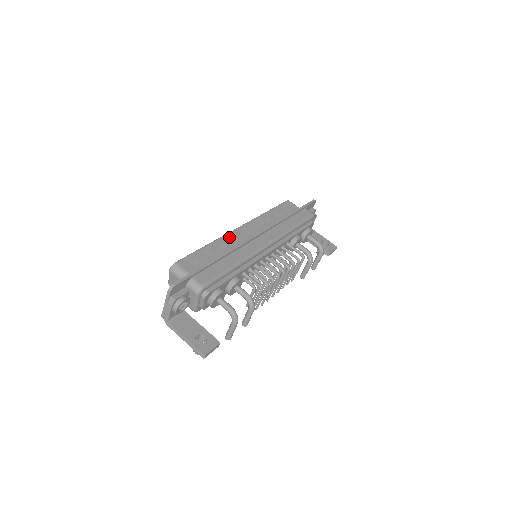
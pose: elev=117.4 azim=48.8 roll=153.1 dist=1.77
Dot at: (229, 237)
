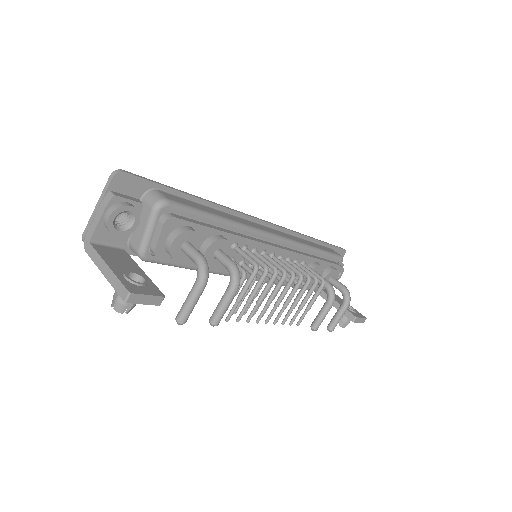
Dot at: occluded
